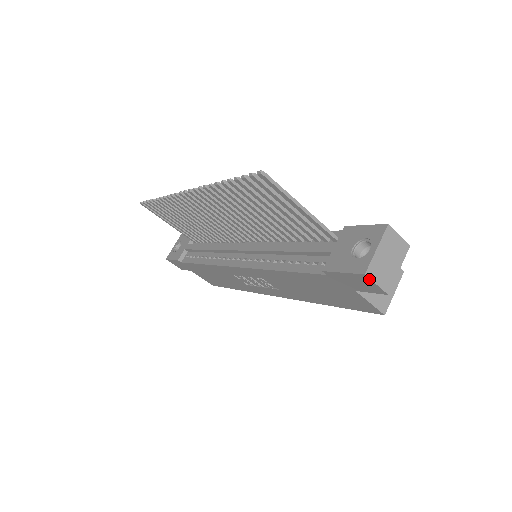
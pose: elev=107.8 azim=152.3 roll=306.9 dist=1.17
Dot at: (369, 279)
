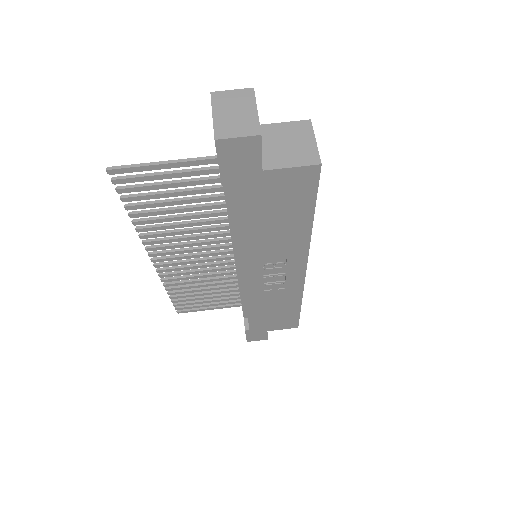
Dot at: (225, 140)
